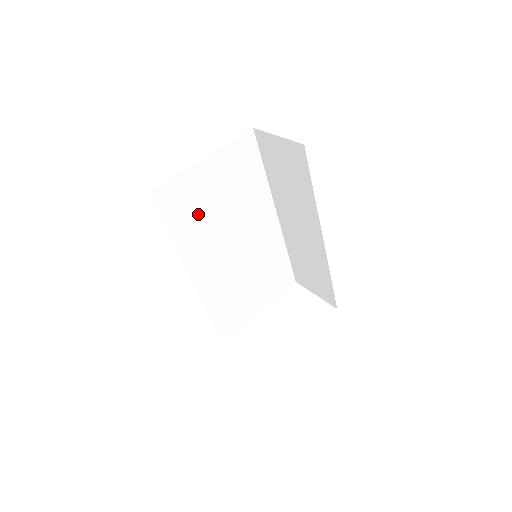
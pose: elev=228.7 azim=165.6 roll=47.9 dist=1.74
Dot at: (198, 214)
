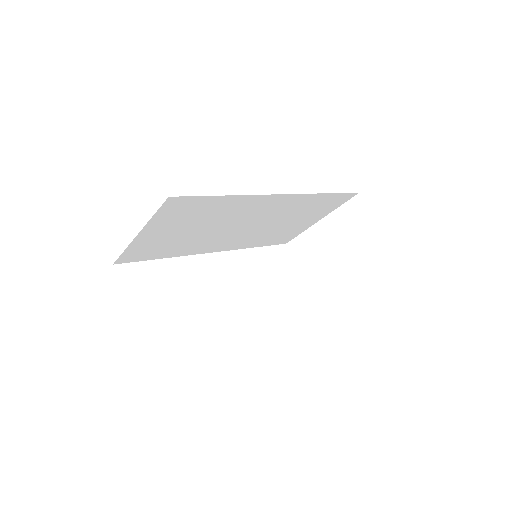
Dot at: (176, 243)
